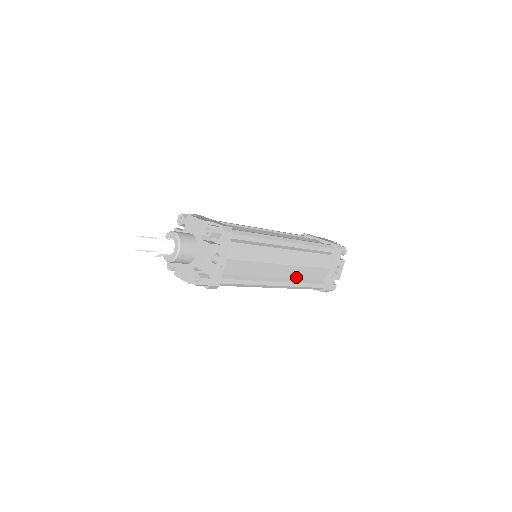
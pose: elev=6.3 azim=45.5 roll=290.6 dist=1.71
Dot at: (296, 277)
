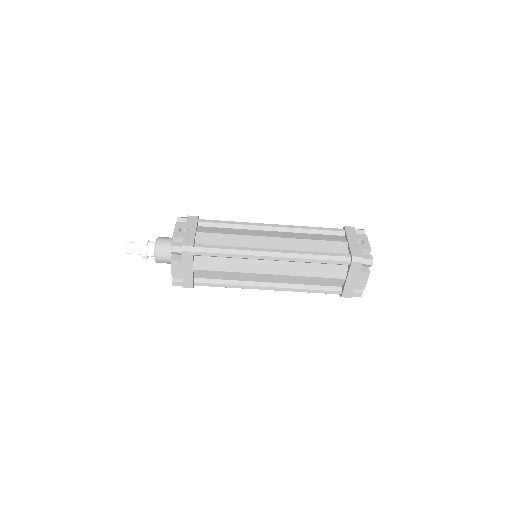
Dot at: (301, 250)
